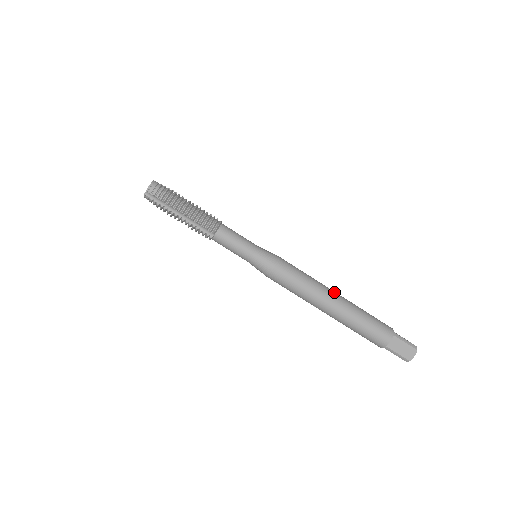
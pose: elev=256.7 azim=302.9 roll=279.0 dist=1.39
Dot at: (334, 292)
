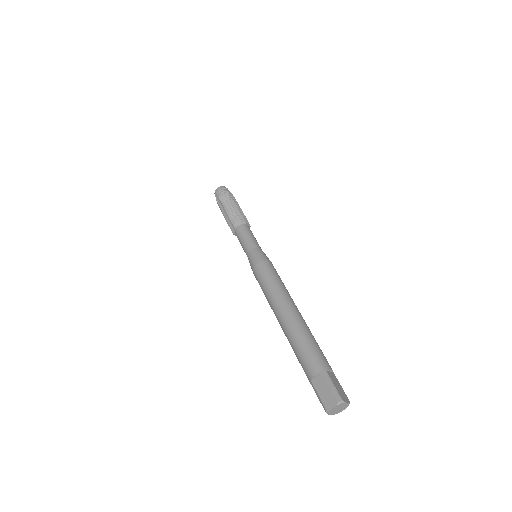
Dot at: (294, 306)
